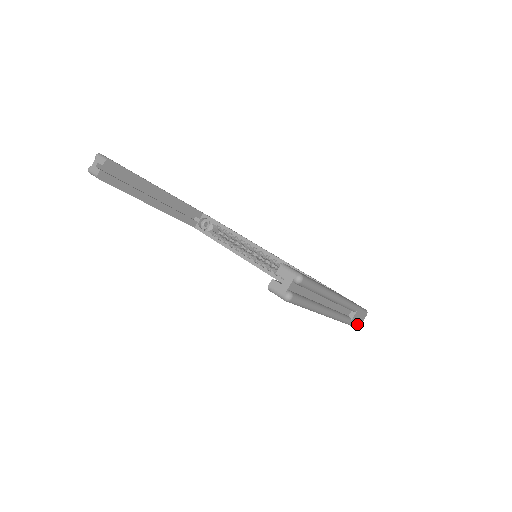
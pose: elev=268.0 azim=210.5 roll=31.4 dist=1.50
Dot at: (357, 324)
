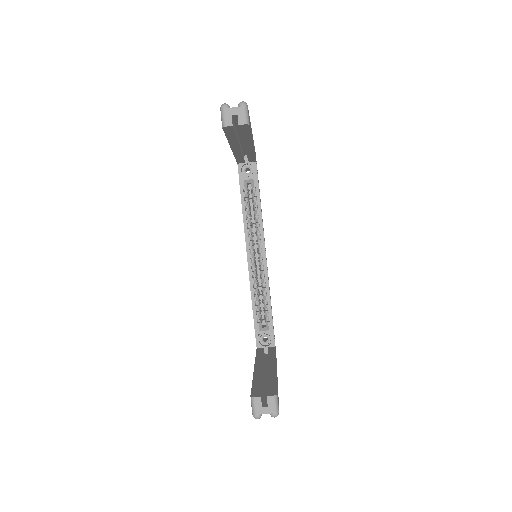
Dot at: occluded
